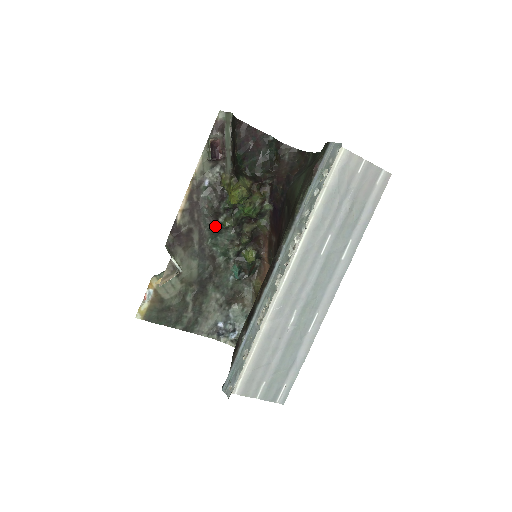
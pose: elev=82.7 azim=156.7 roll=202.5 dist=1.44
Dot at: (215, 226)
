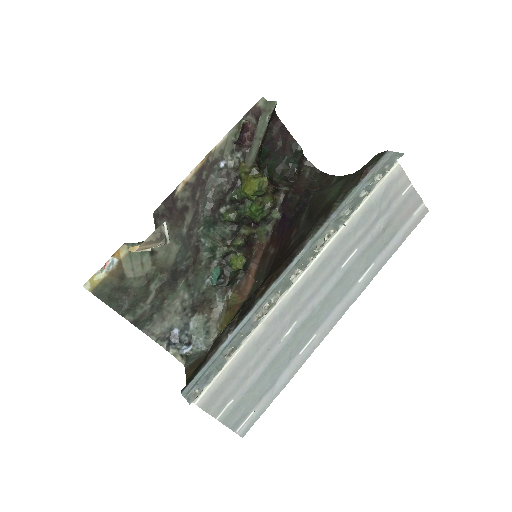
Dot at: (213, 215)
